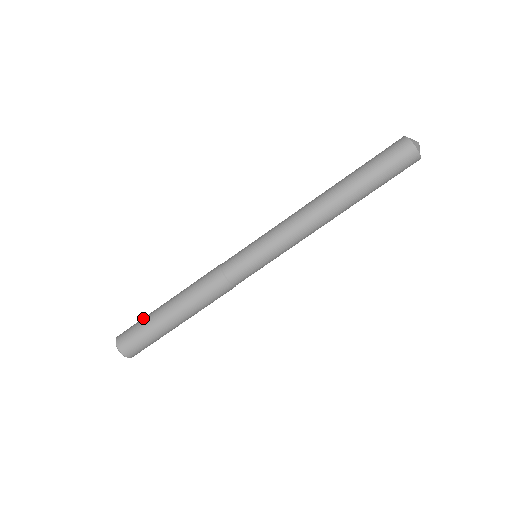
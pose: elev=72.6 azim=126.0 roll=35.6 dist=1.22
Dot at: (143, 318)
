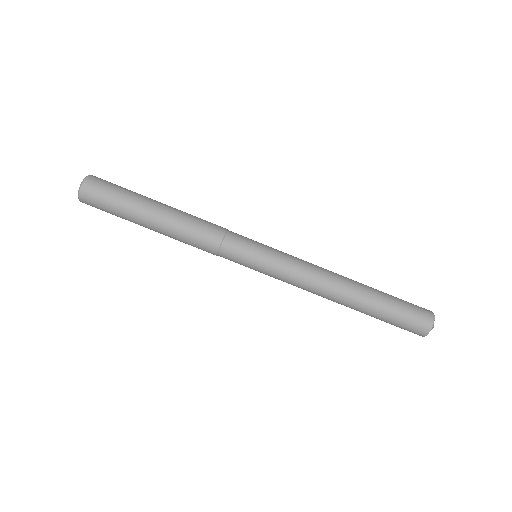
Dot at: occluded
